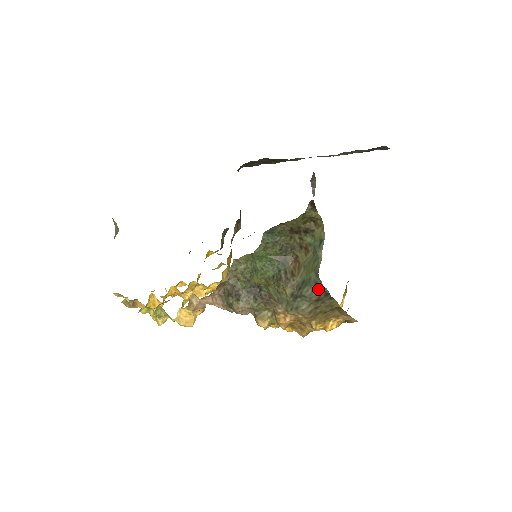
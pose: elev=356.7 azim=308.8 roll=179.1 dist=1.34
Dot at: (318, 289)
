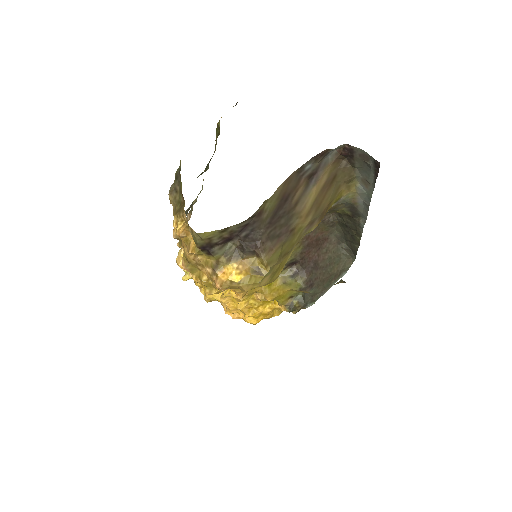
Dot at: (180, 166)
